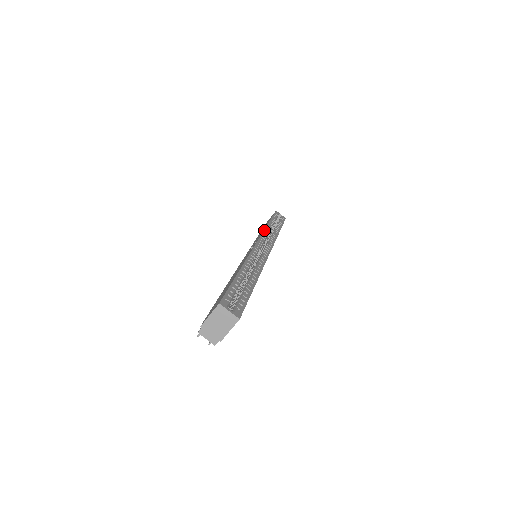
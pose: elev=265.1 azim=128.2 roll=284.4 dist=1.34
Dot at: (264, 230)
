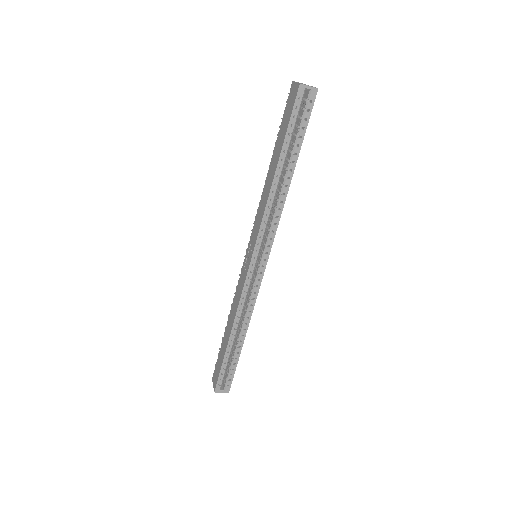
Dot at: (263, 217)
